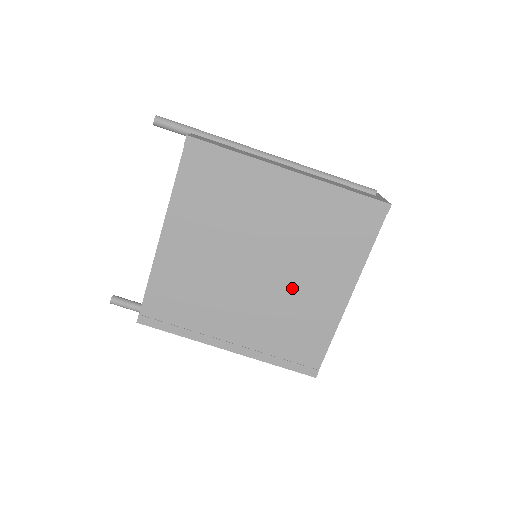
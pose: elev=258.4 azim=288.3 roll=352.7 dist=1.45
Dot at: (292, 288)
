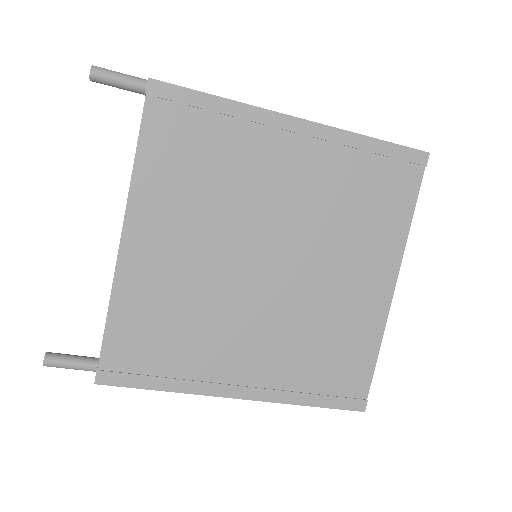
Dot at: (319, 287)
